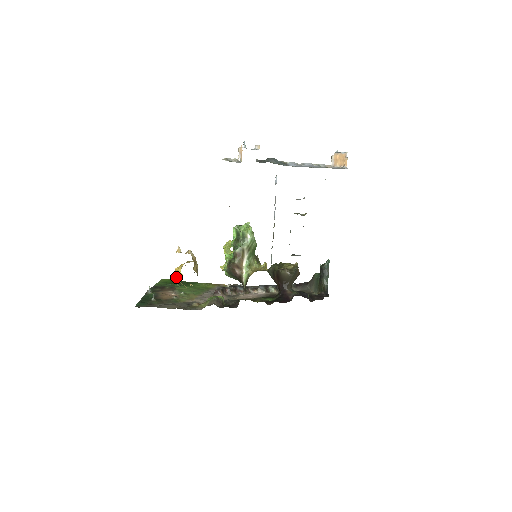
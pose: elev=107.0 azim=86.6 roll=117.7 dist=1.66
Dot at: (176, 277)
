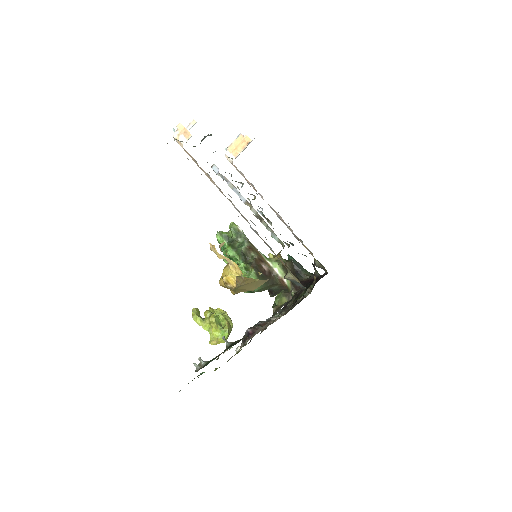
Dot at: (238, 276)
